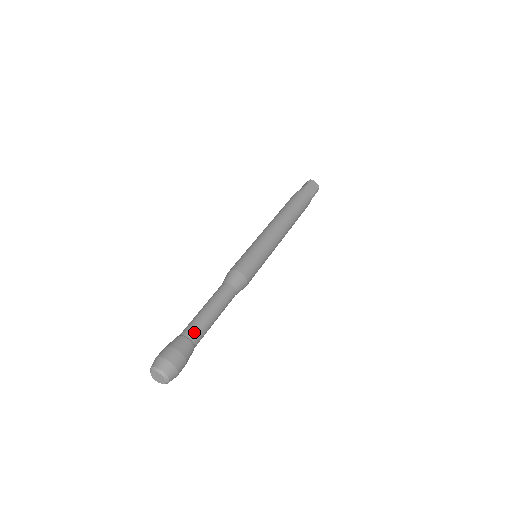
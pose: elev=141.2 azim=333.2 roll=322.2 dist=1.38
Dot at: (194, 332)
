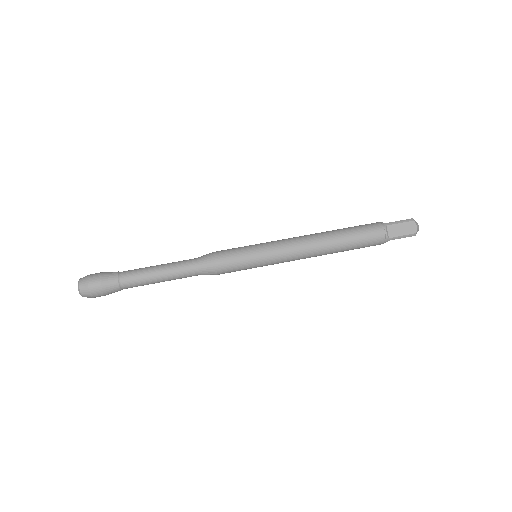
Dot at: (128, 278)
